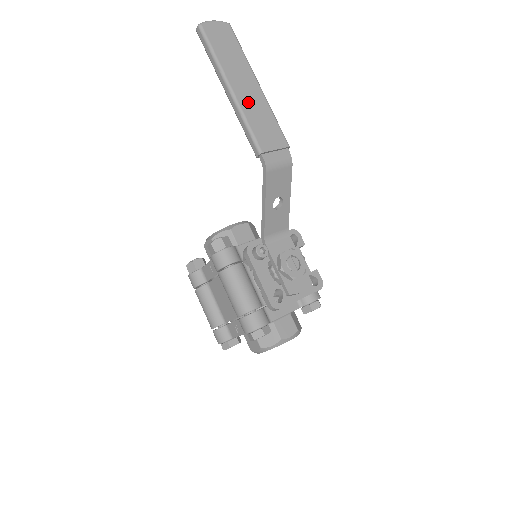
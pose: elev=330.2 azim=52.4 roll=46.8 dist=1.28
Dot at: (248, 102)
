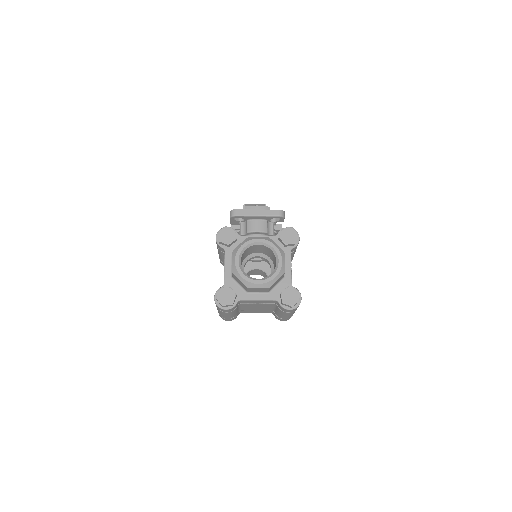
Dot at: occluded
